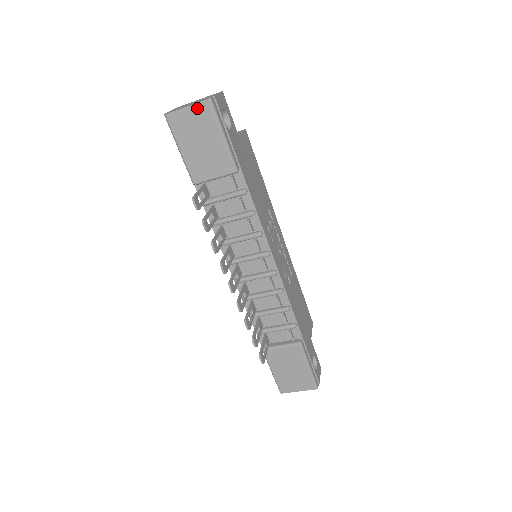
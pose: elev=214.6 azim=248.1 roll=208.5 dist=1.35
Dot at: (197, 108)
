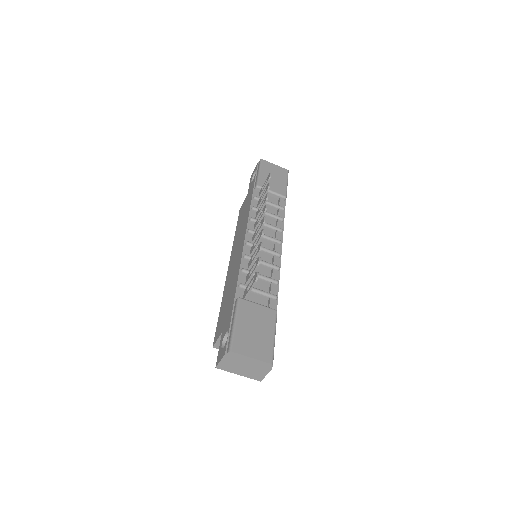
Dot at: (280, 168)
